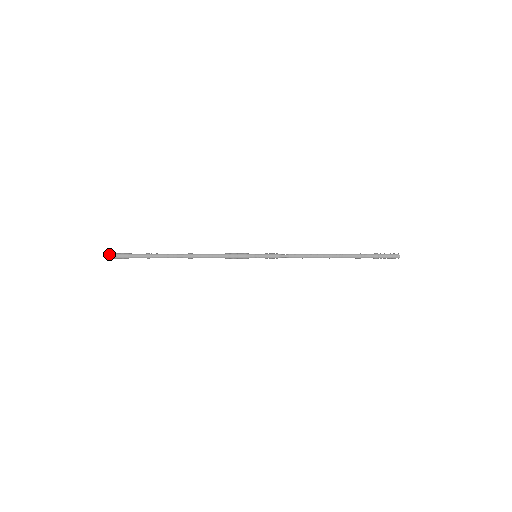
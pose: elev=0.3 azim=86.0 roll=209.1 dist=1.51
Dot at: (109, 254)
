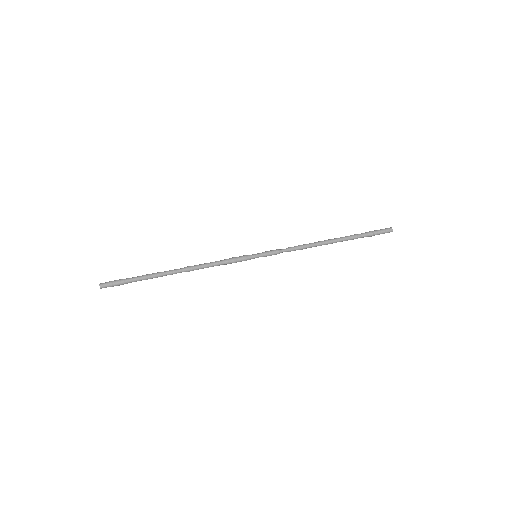
Dot at: (104, 286)
